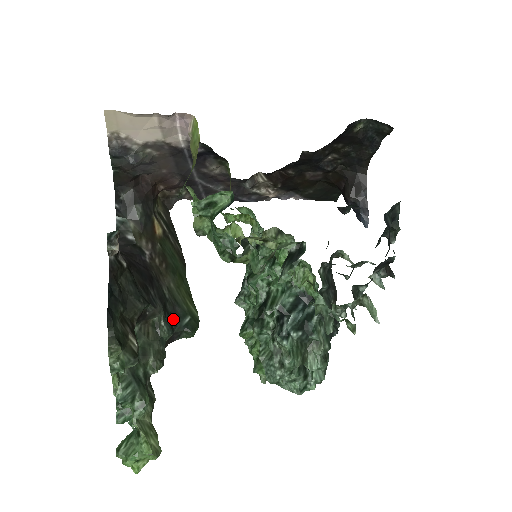
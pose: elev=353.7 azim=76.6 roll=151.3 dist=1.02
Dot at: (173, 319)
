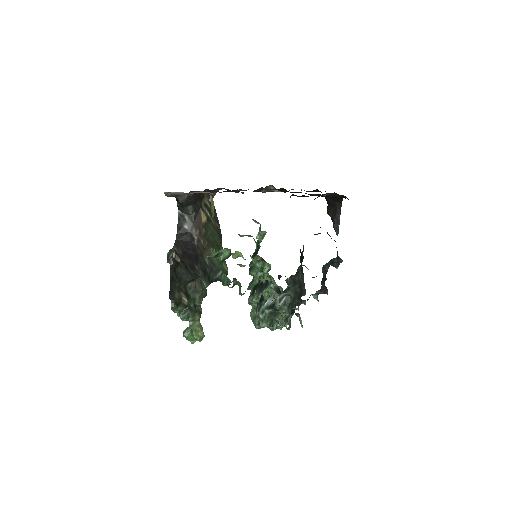
Dot at: (211, 275)
